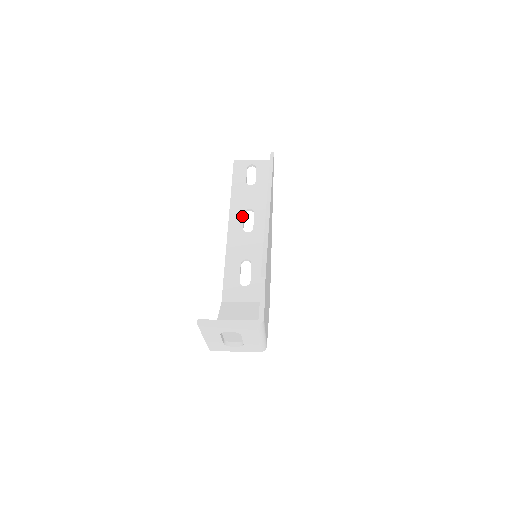
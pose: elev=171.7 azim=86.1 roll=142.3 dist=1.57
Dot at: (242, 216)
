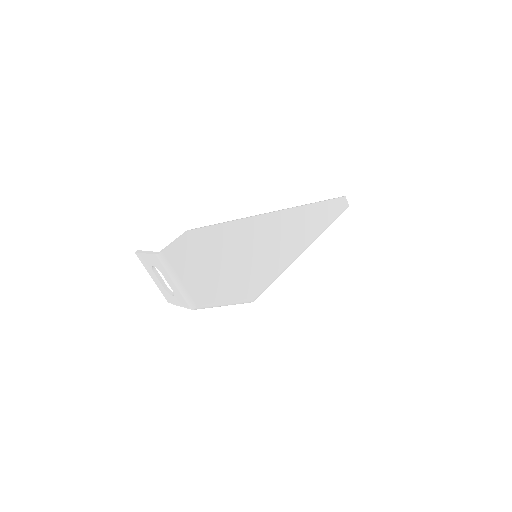
Dot at: occluded
